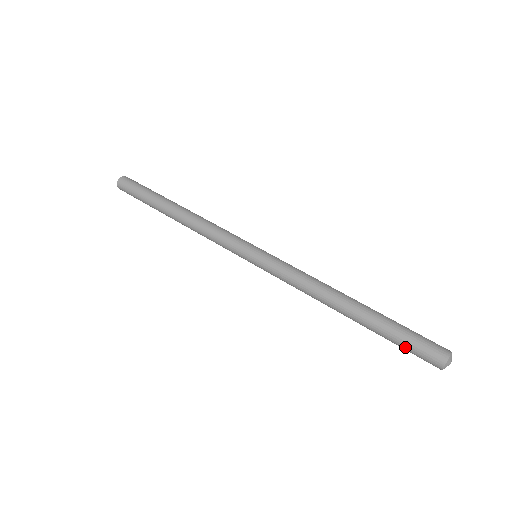
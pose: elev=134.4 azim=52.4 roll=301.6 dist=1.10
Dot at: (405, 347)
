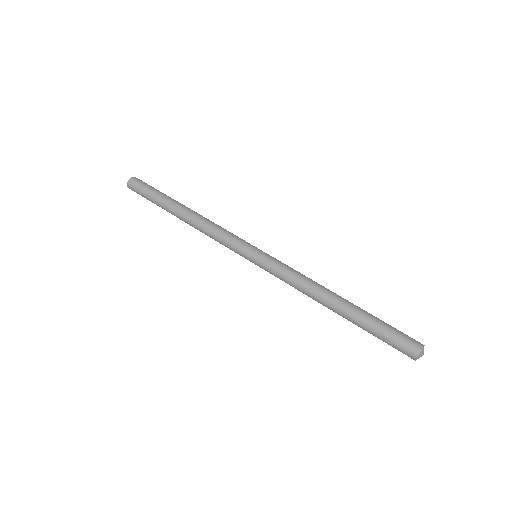
Dot at: (388, 335)
